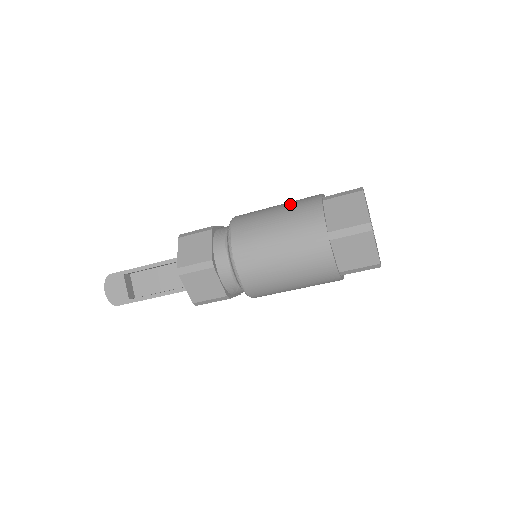
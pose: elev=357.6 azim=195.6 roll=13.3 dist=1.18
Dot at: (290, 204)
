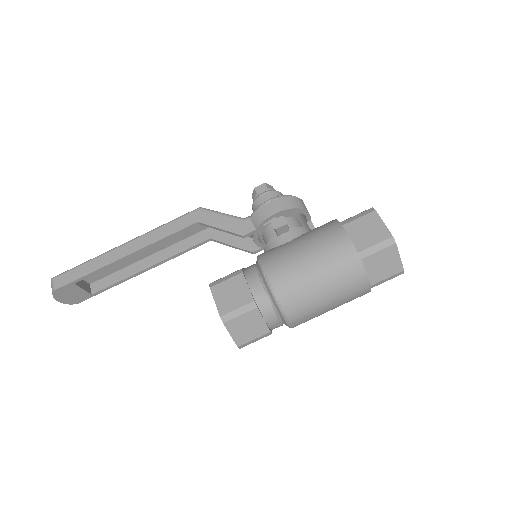
Dot at: (329, 267)
